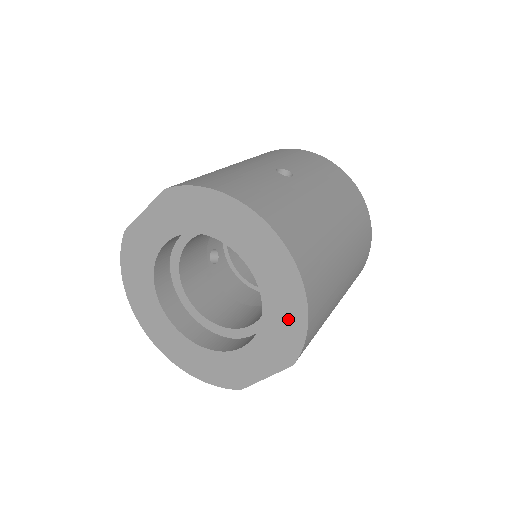
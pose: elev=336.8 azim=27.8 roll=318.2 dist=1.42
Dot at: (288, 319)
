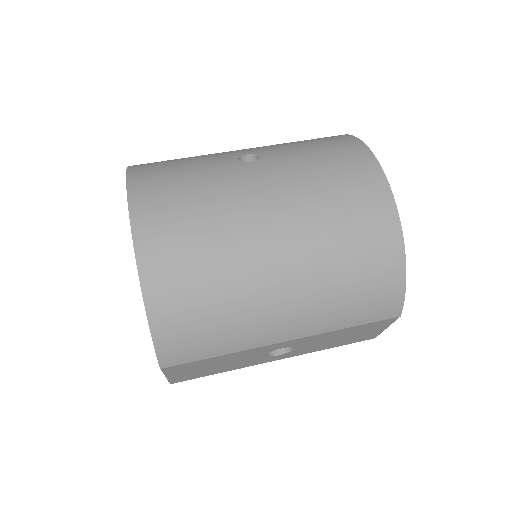
Dot at: occluded
